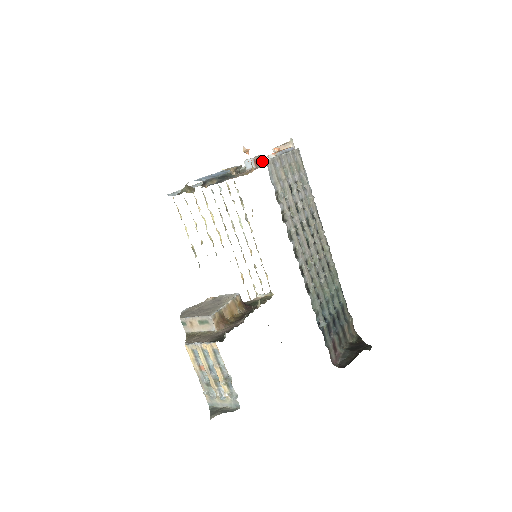
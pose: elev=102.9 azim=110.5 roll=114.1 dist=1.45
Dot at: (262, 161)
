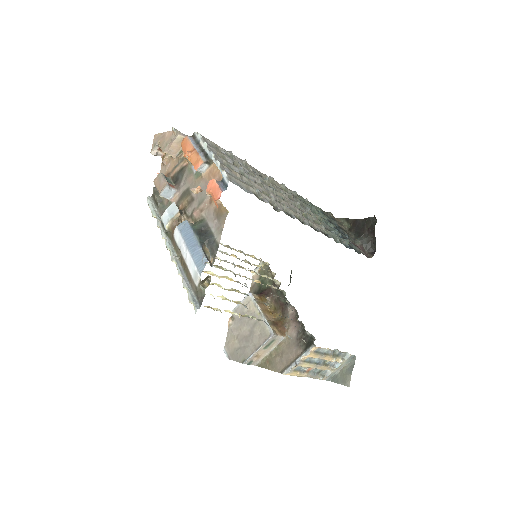
Dot at: (221, 184)
